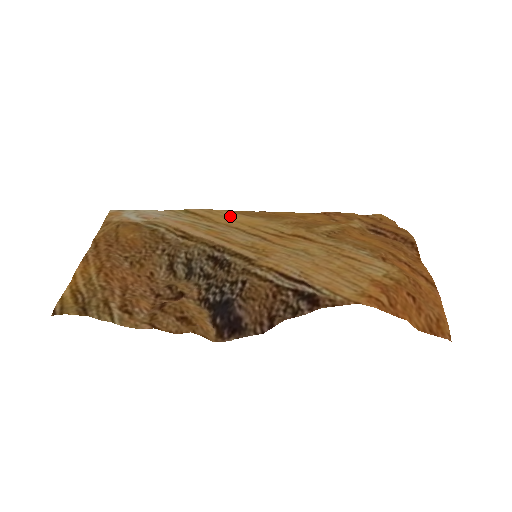
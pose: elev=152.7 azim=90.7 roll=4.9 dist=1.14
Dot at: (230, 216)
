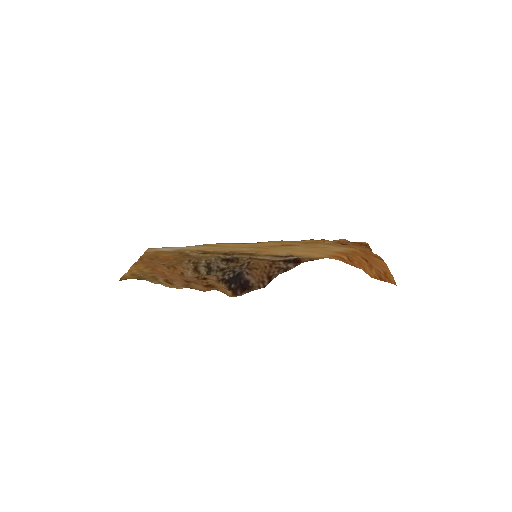
Dot at: (235, 244)
